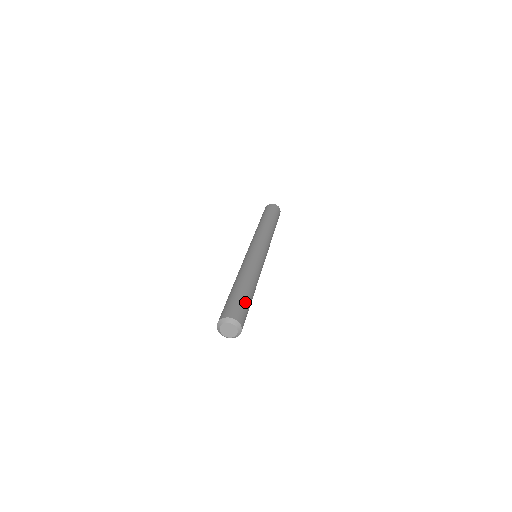
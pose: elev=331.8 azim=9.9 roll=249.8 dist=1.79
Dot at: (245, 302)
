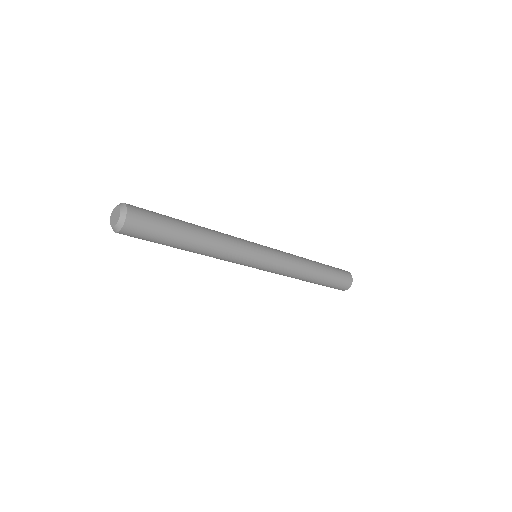
Dot at: (162, 215)
